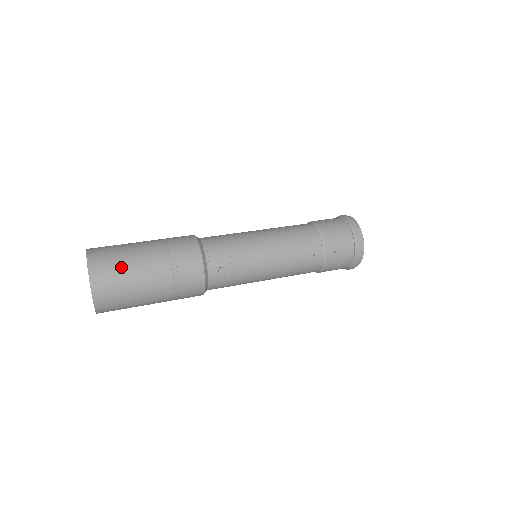
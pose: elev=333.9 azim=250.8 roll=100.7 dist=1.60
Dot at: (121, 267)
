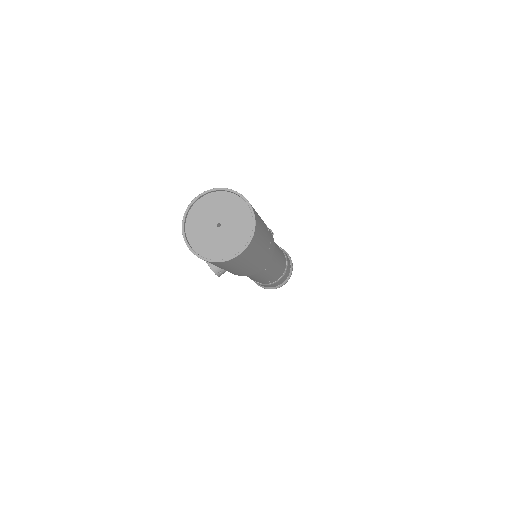
Dot at: occluded
